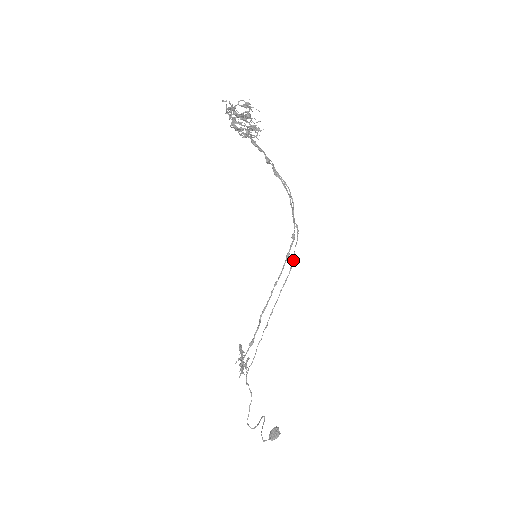
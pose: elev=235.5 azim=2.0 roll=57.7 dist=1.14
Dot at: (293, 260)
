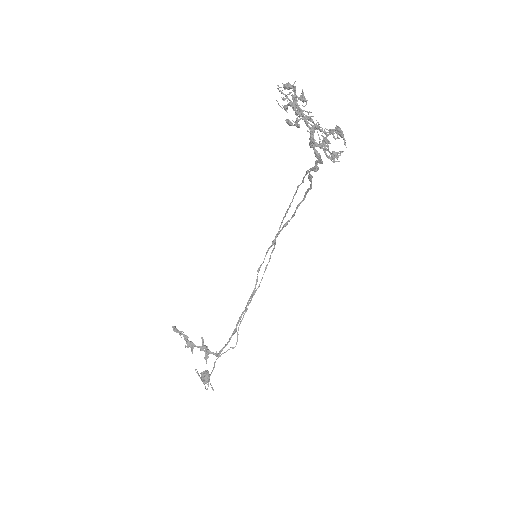
Dot at: (275, 244)
